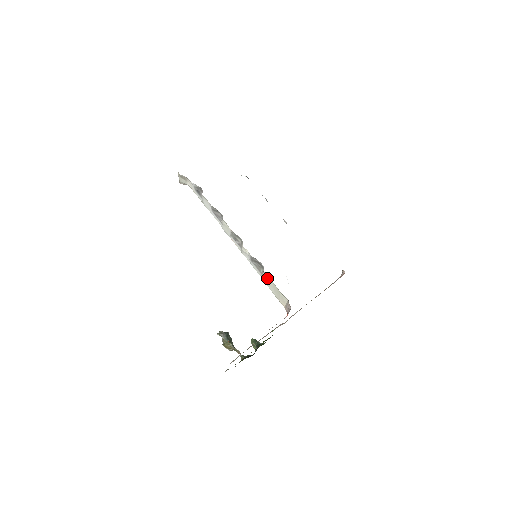
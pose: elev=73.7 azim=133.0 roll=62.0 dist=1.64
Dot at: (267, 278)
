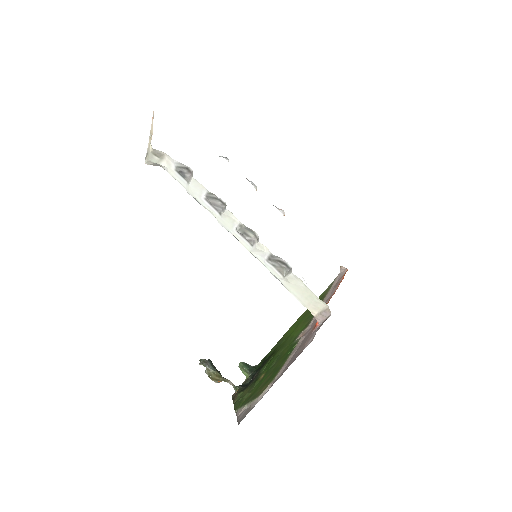
Dot at: (294, 281)
